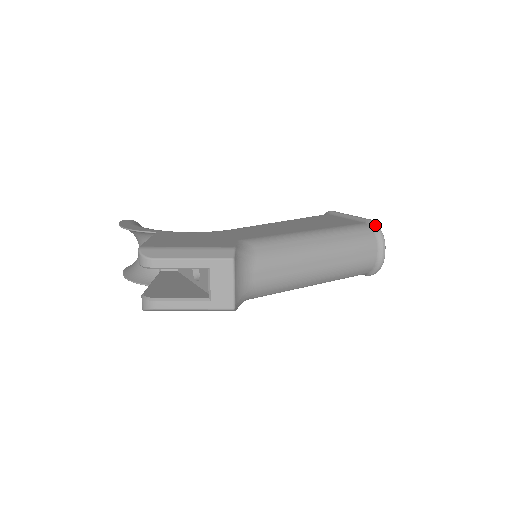
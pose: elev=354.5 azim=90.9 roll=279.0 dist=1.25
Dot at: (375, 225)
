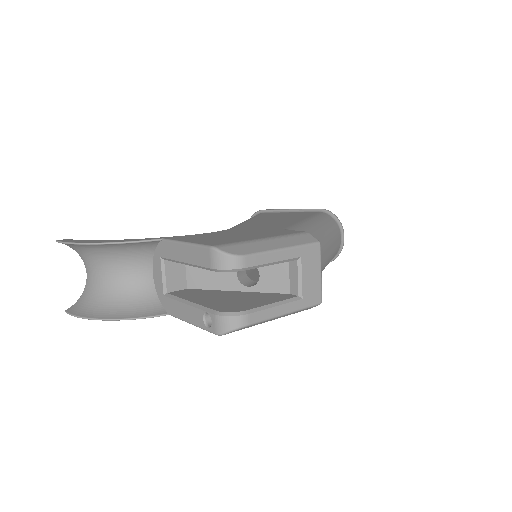
Dot at: (331, 212)
